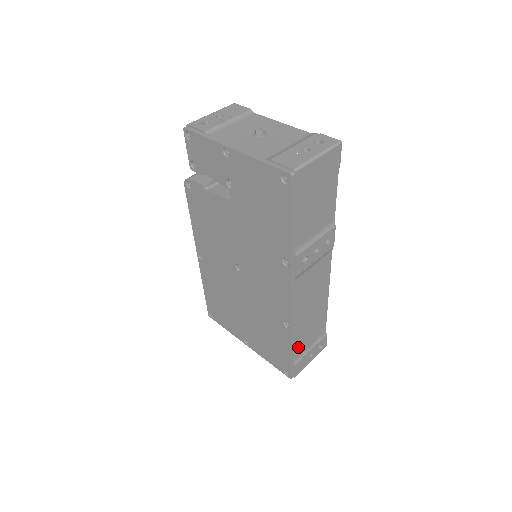
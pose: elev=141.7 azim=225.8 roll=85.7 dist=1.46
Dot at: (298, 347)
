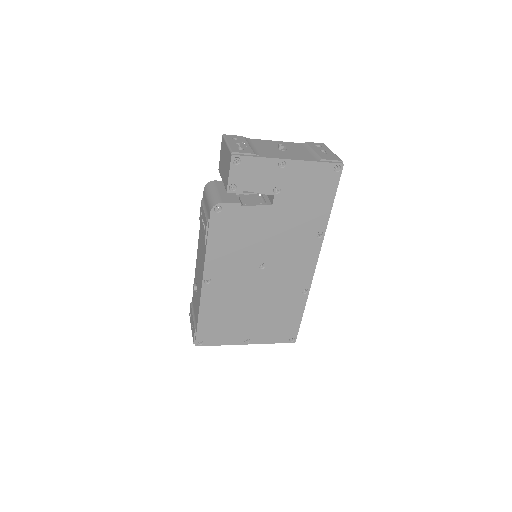
Dot at: occluded
